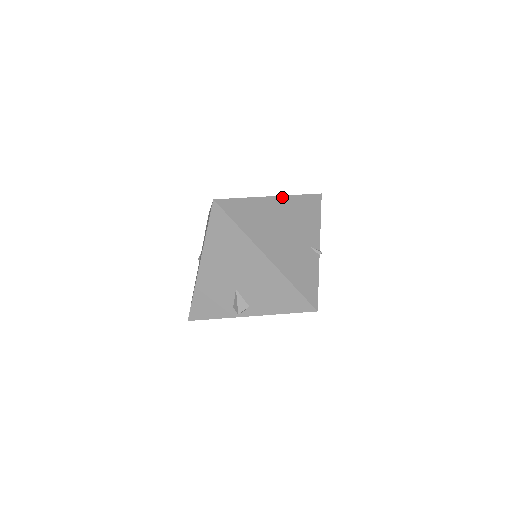
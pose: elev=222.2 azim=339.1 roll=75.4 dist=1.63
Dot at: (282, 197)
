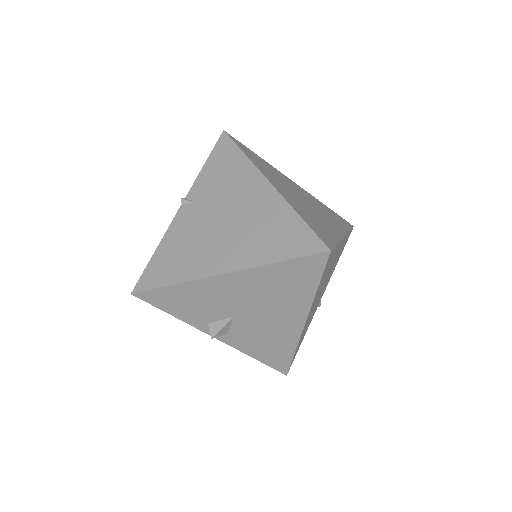
Dot at: occluded
